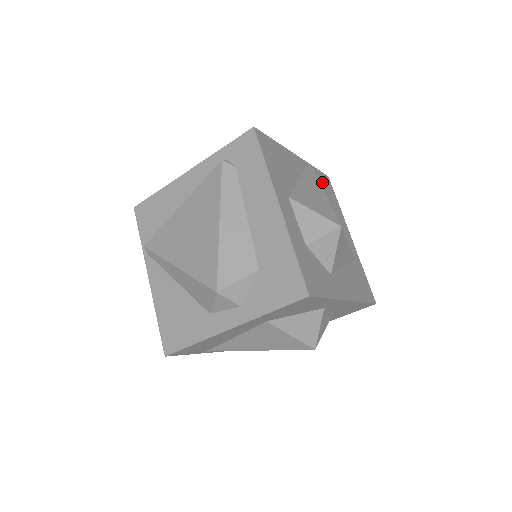
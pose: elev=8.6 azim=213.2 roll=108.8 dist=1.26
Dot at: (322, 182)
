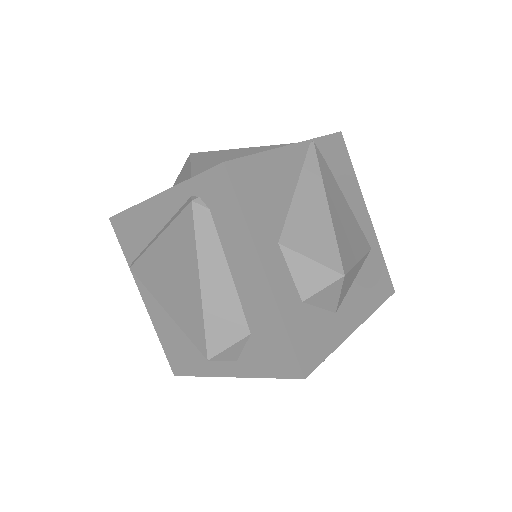
Dot at: (331, 155)
